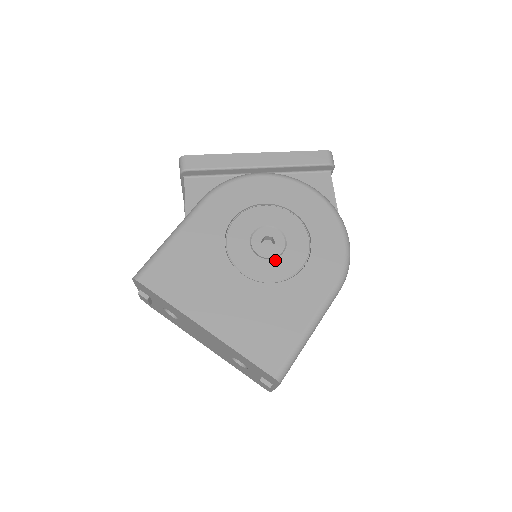
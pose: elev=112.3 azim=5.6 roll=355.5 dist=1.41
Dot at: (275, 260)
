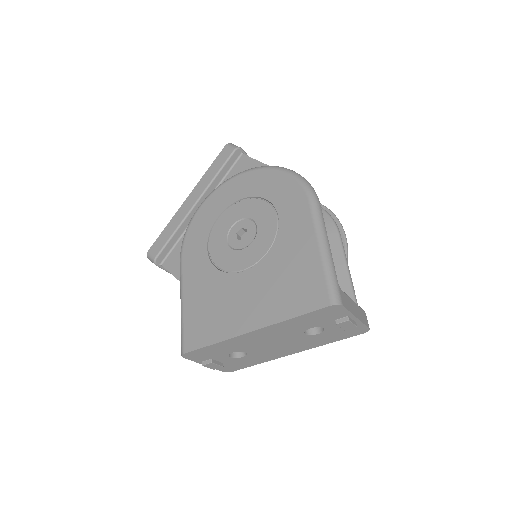
Dot at: (256, 238)
